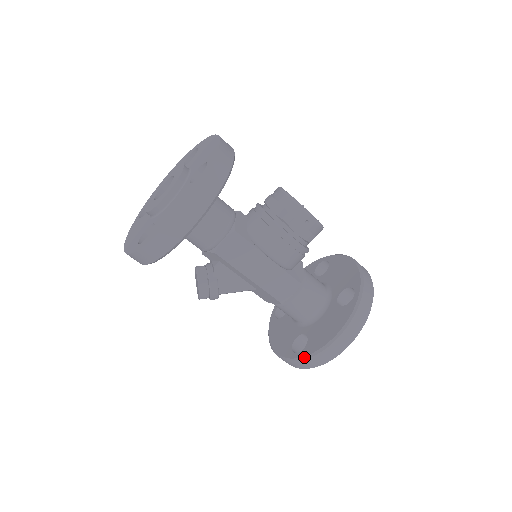
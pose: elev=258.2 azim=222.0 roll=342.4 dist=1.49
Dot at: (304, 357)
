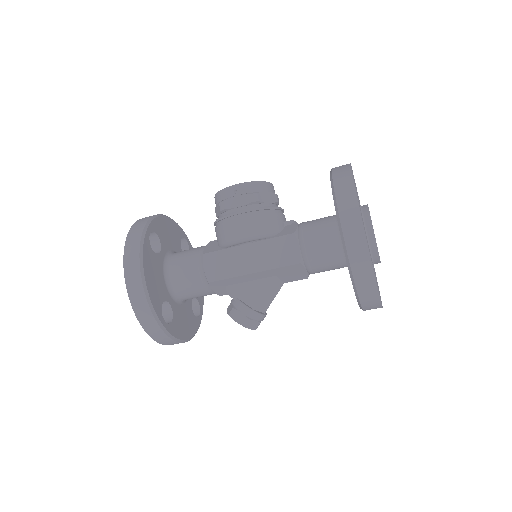
Dot at: (351, 279)
